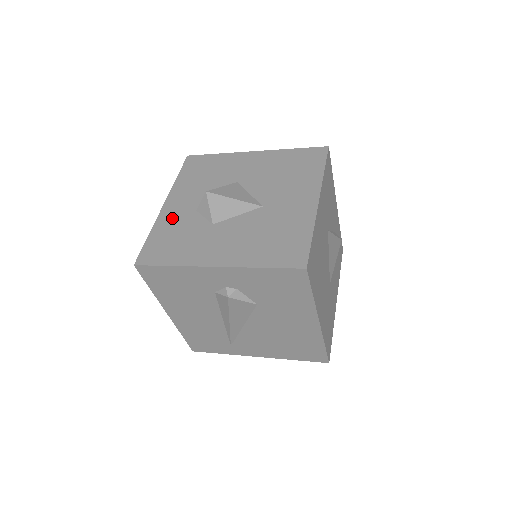
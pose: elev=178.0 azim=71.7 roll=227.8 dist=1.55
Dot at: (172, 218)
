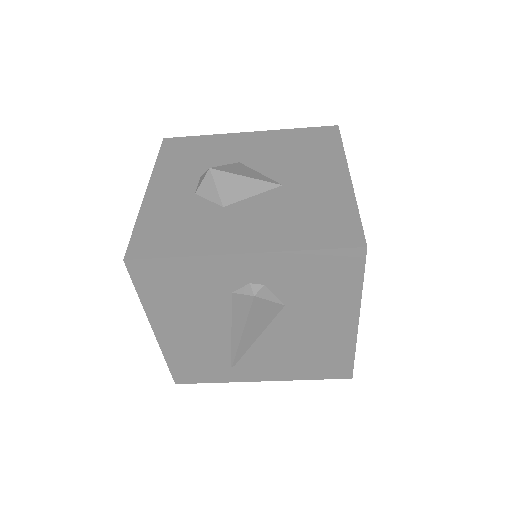
Dot at: (164, 203)
